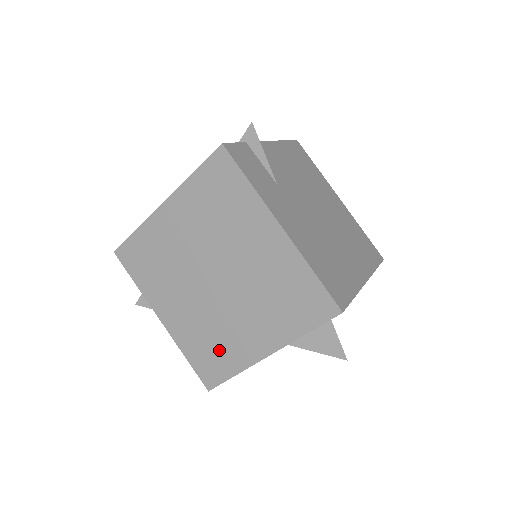
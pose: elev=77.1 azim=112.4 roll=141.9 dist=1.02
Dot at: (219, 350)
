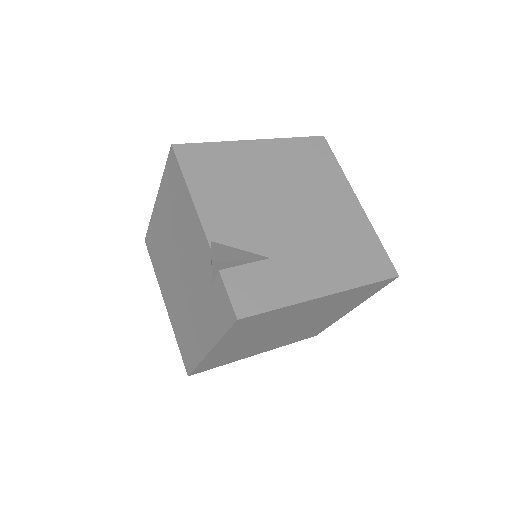
Dot at: (313, 330)
